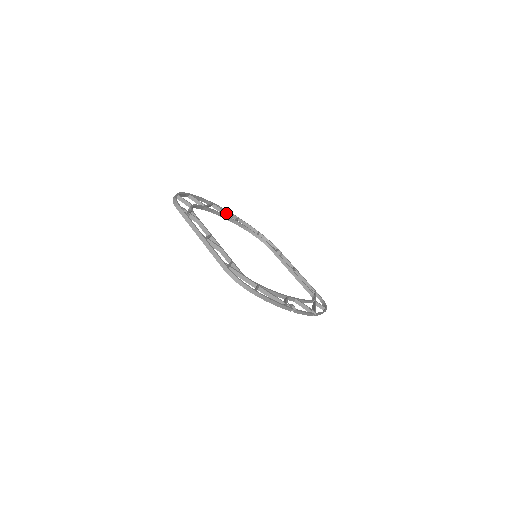
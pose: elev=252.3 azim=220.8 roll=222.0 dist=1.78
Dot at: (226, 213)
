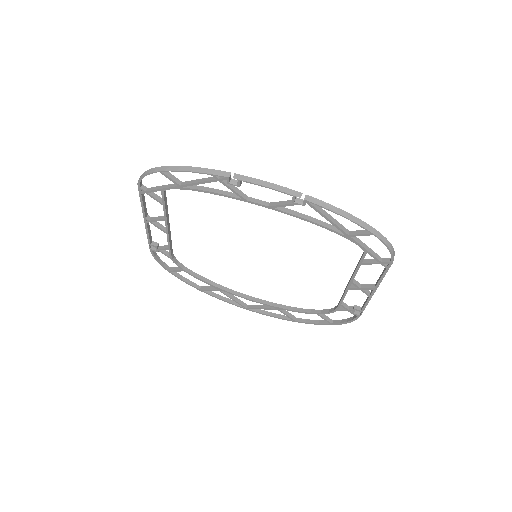
Dot at: (264, 305)
